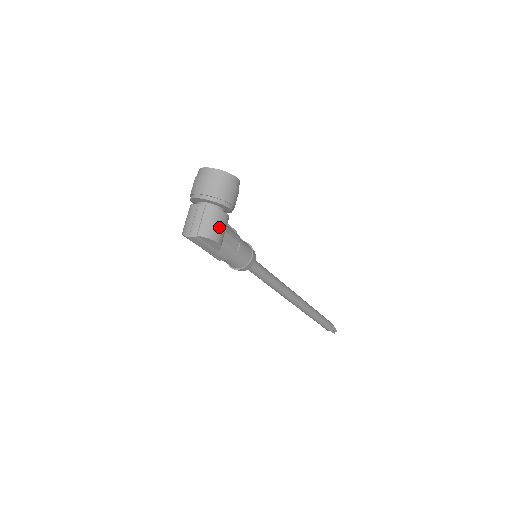
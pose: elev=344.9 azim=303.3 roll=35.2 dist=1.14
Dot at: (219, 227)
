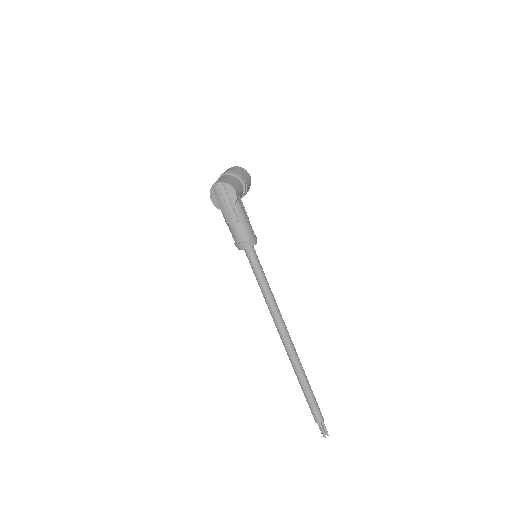
Dot at: (237, 186)
